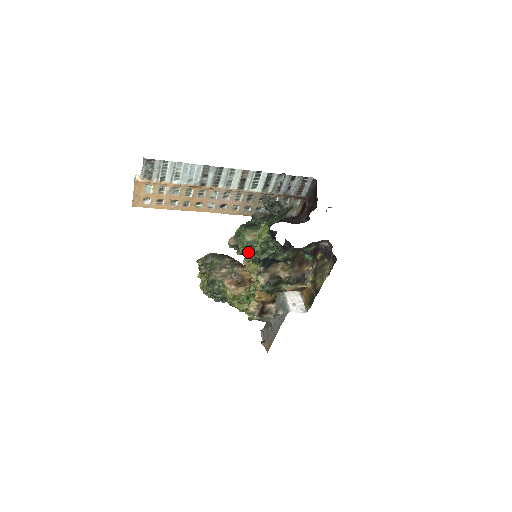
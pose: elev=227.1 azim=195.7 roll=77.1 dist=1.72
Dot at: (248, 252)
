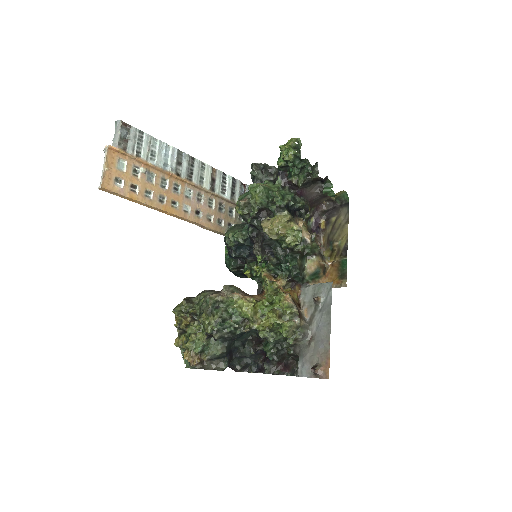
Dot at: (268, 199)
